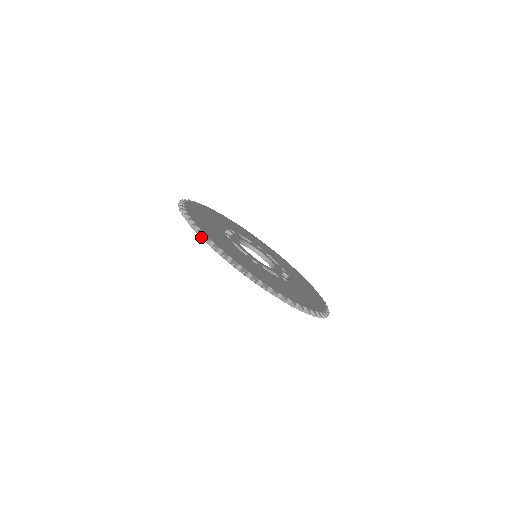
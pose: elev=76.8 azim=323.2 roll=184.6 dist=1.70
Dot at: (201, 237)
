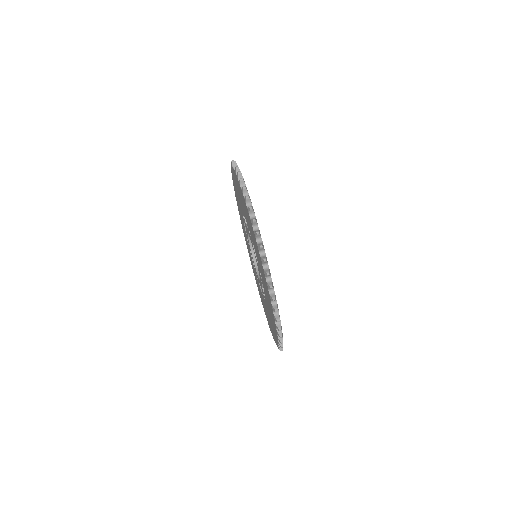
Dot at: (256, 238)
